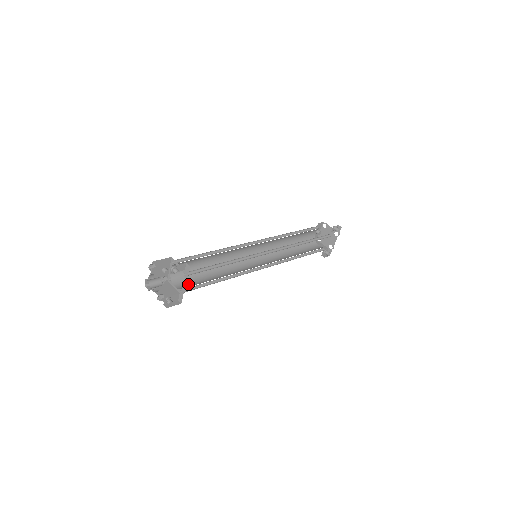
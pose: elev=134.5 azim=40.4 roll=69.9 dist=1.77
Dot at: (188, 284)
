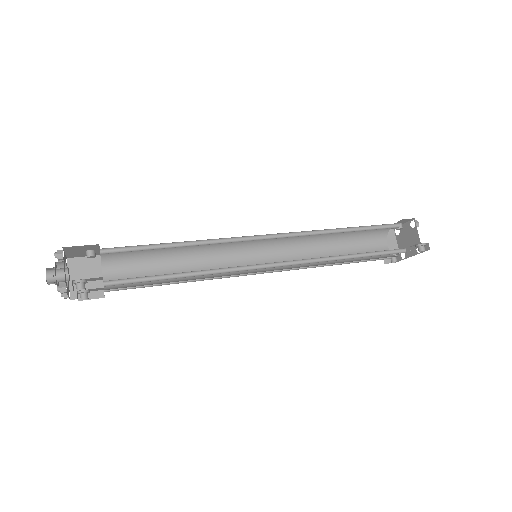
Dot at: (125, 274)
